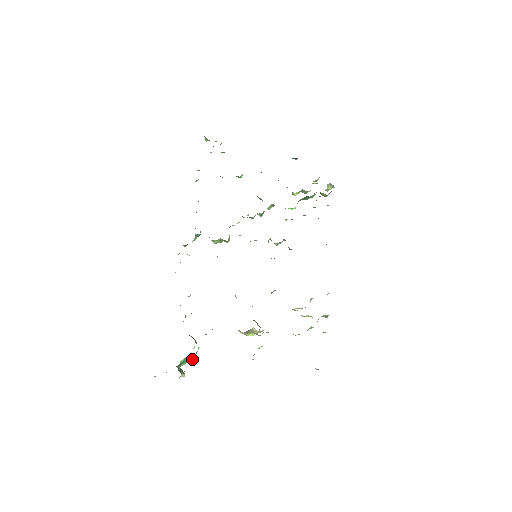
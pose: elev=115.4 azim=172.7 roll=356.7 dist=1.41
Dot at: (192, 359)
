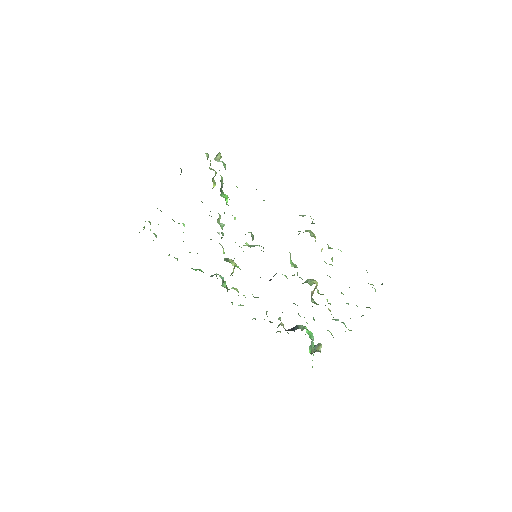
Dot at: (312, 338)
